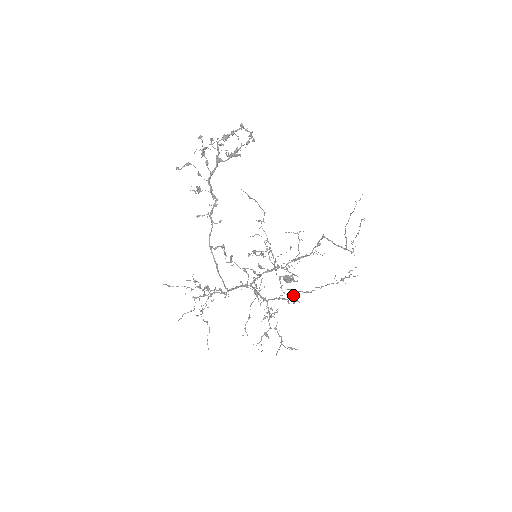
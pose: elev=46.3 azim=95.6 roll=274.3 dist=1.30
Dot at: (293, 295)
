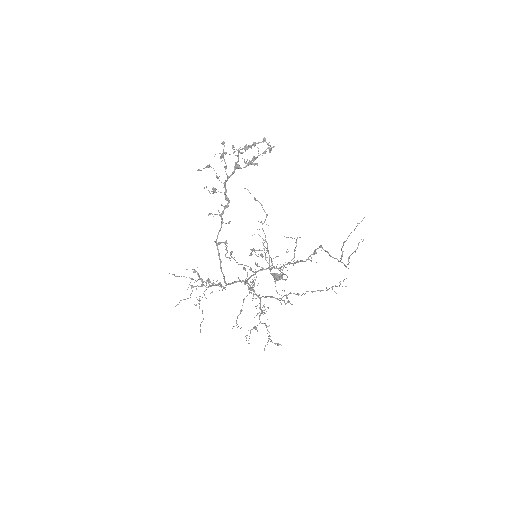
Dot at: occluded
